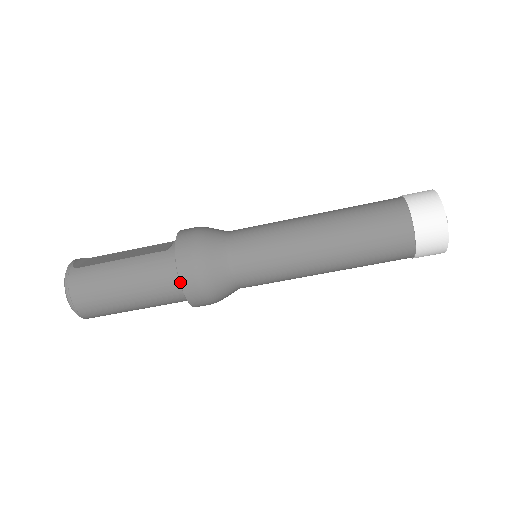
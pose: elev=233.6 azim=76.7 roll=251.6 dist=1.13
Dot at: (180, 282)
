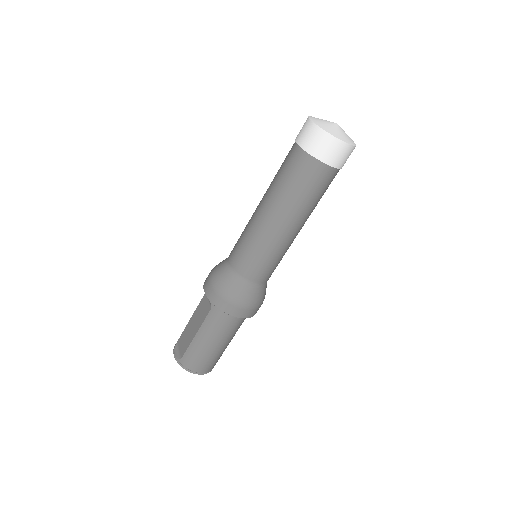
Dot at: occluded
